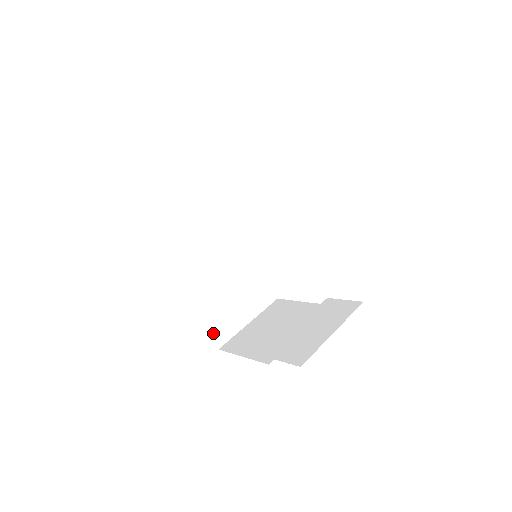
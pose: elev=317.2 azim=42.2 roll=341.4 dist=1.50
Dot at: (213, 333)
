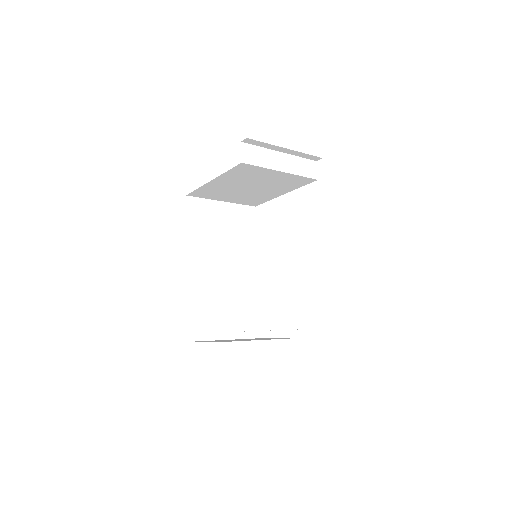
Dot at: (190, 324)
